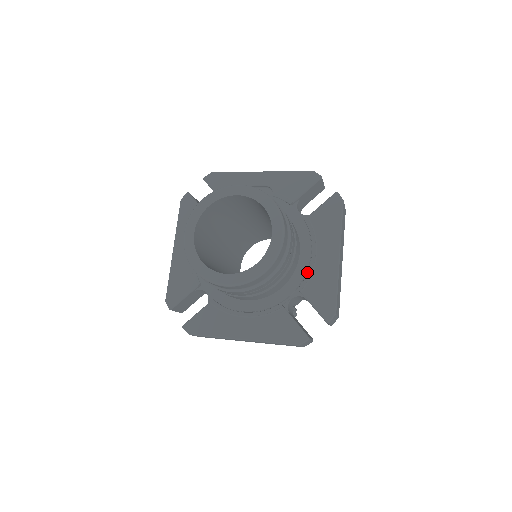
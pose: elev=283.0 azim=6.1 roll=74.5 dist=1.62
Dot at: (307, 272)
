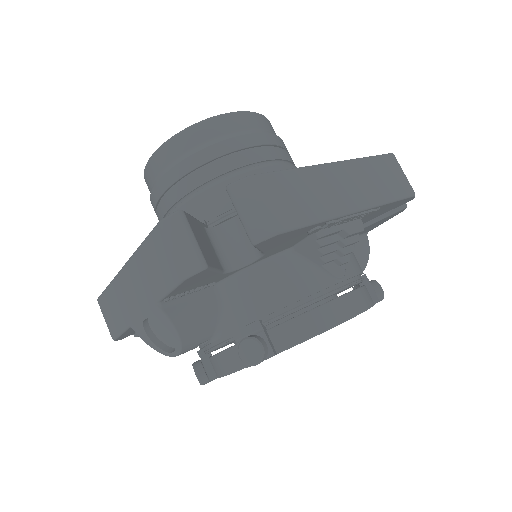
Dot at: occluded
